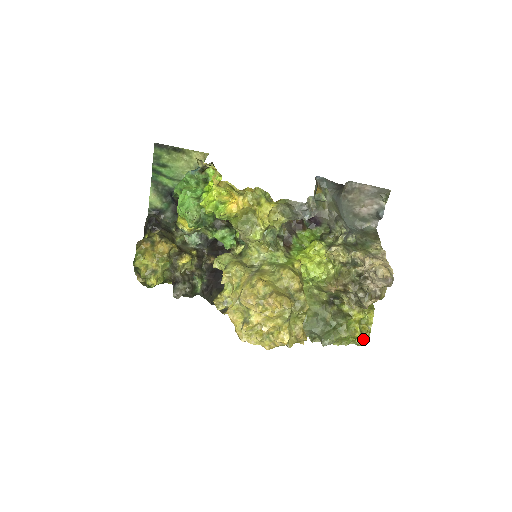
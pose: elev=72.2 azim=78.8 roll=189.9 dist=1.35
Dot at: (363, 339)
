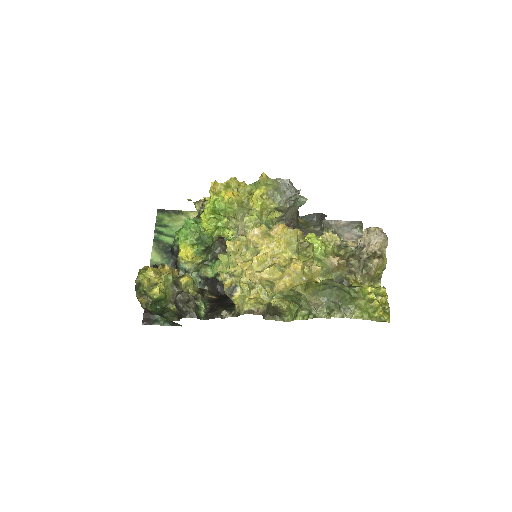
Dot at: (384, 311)
